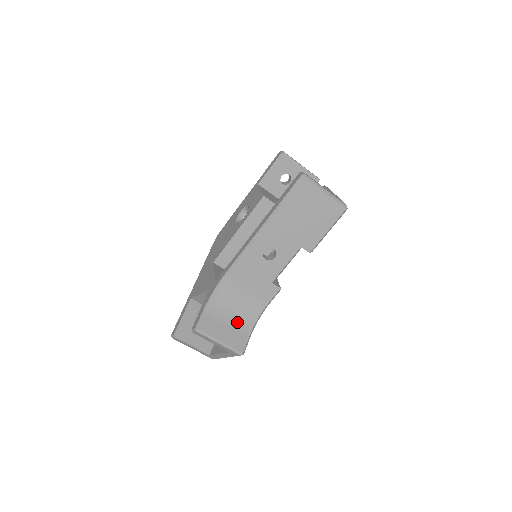
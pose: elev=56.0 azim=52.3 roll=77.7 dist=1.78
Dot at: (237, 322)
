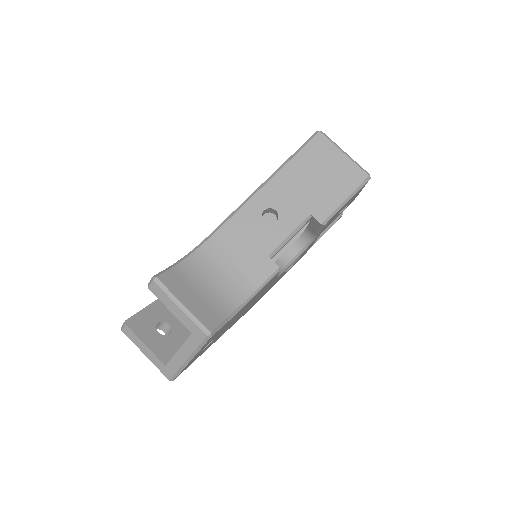
Dot at: (212, 296)
